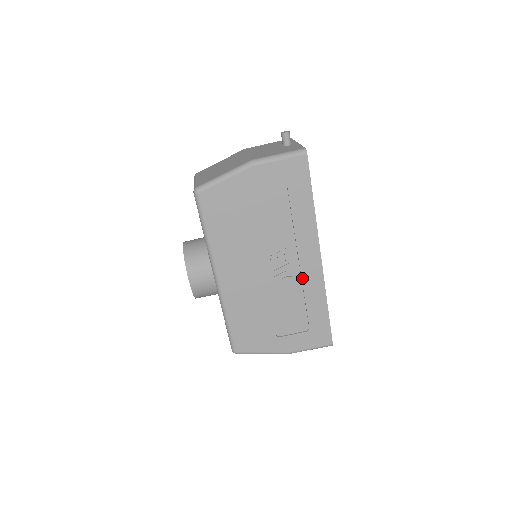
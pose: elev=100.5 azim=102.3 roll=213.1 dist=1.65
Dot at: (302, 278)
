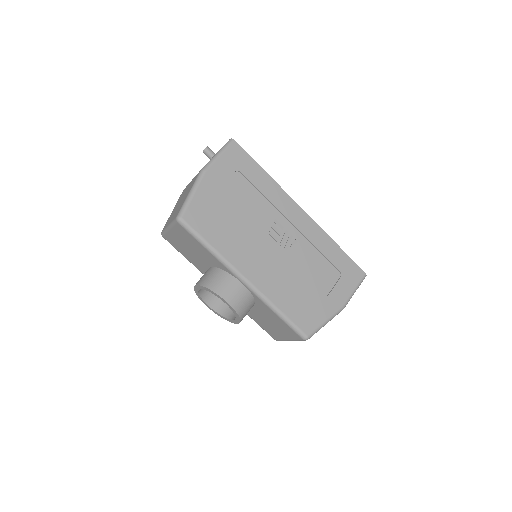
Dot at: (303, 235)
